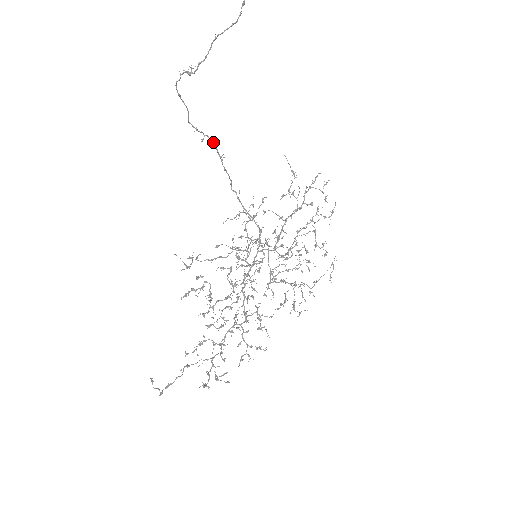
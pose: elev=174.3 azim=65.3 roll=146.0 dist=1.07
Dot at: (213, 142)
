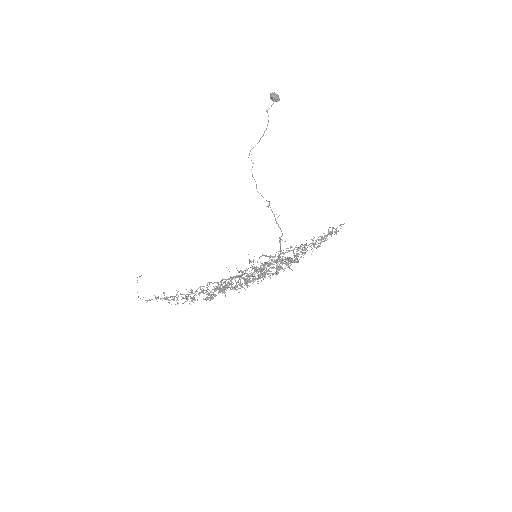
Dot at: (269, 202)
